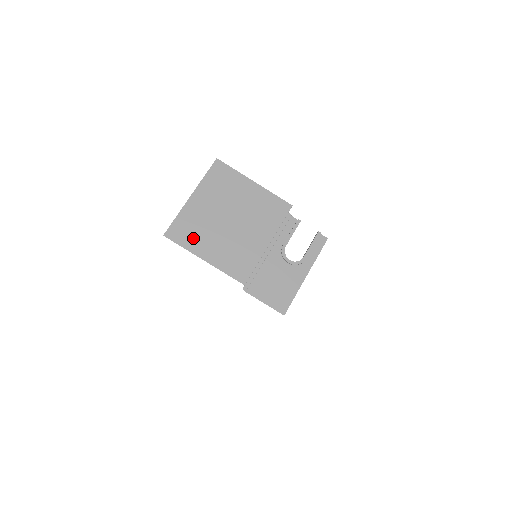
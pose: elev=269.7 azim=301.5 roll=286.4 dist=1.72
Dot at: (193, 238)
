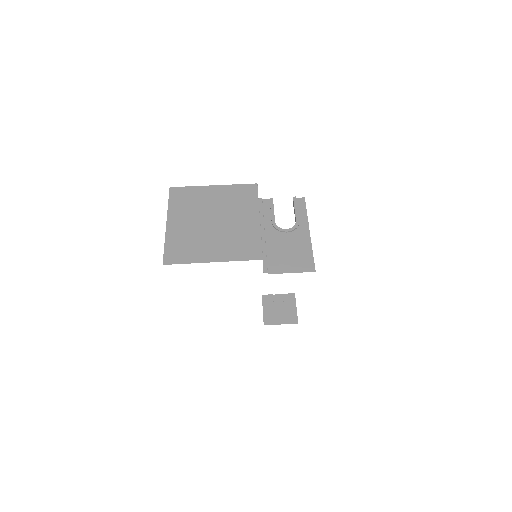
Dot at: (191, 252)
